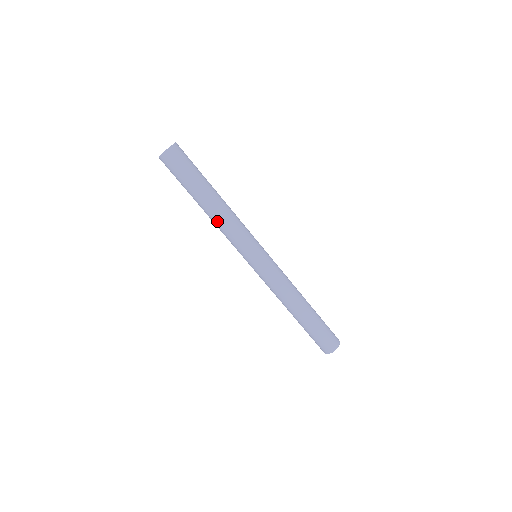
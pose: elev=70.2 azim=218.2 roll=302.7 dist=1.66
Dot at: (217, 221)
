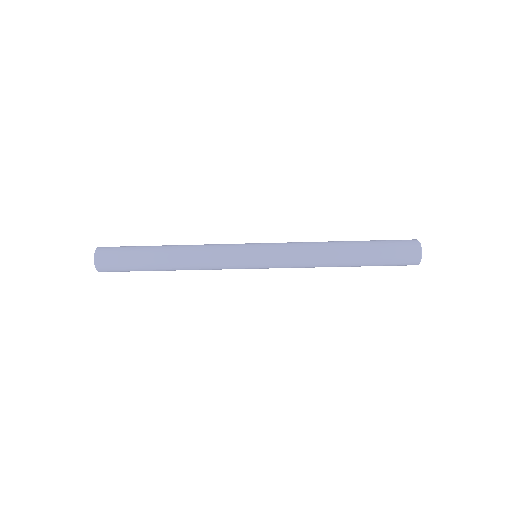
Dot at: occluded
